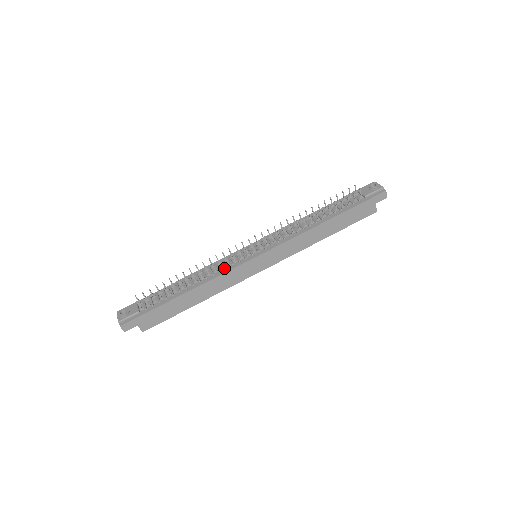
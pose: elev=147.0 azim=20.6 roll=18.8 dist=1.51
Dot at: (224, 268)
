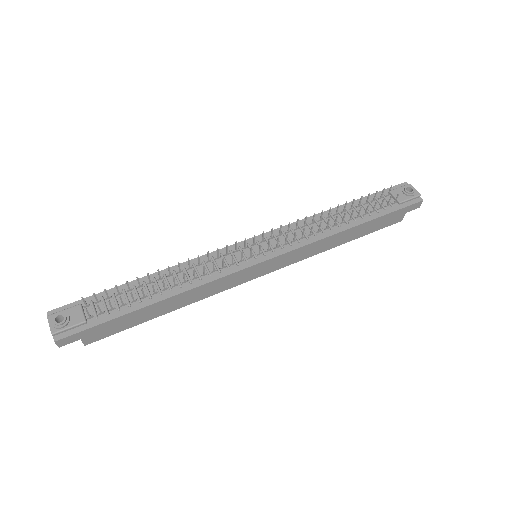
Dot at: (216, 271)
